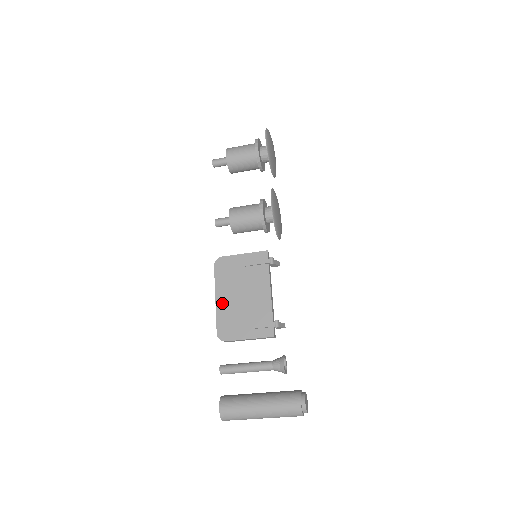
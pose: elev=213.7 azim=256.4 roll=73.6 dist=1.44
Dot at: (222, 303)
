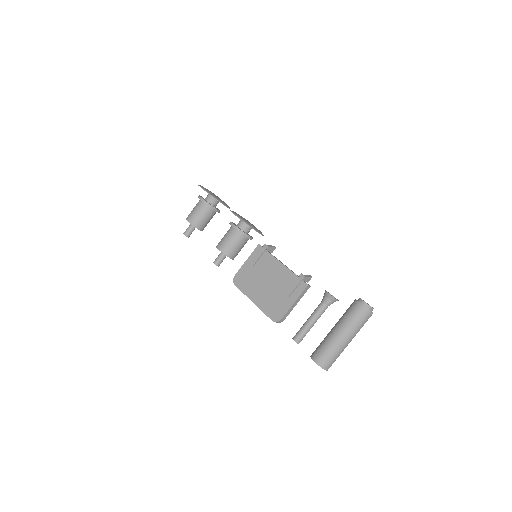
Dot at: (259, 300)
